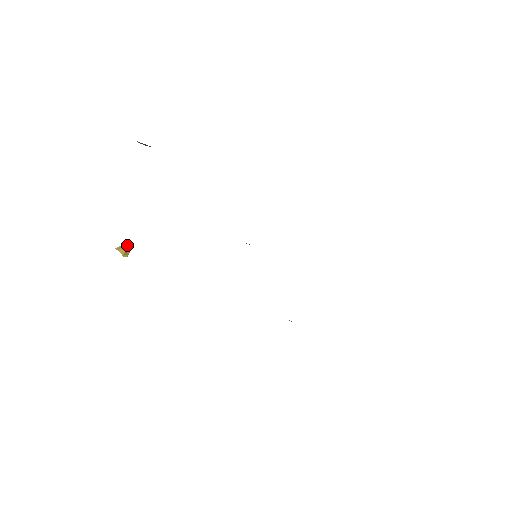
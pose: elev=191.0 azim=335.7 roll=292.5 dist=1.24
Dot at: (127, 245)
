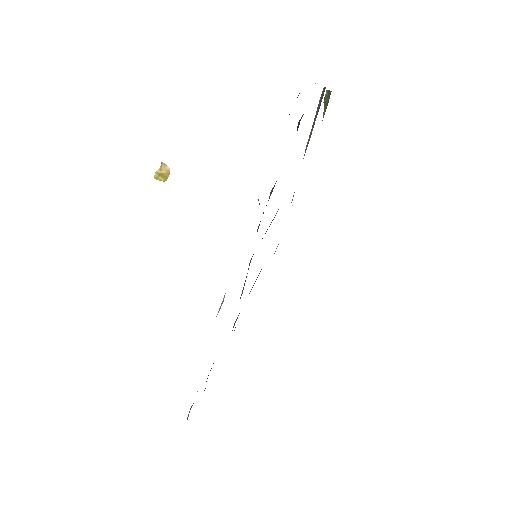
Dot at: occluded
